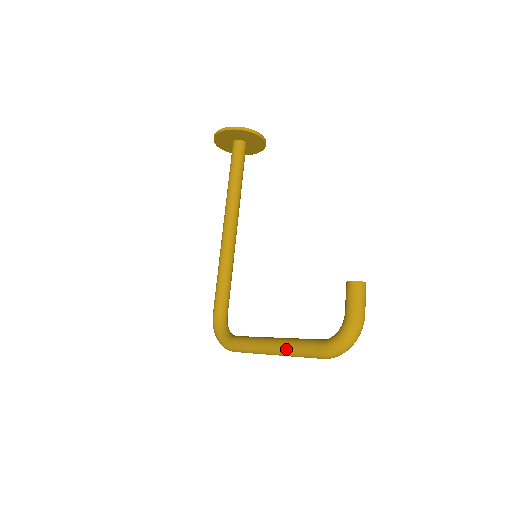
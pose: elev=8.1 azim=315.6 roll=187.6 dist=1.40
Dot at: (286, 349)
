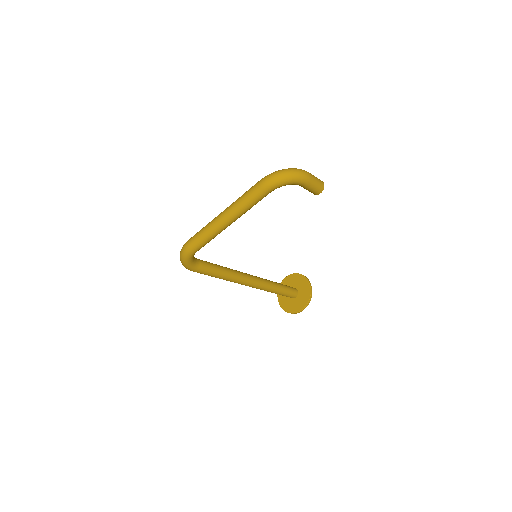
Dot at: occluded
